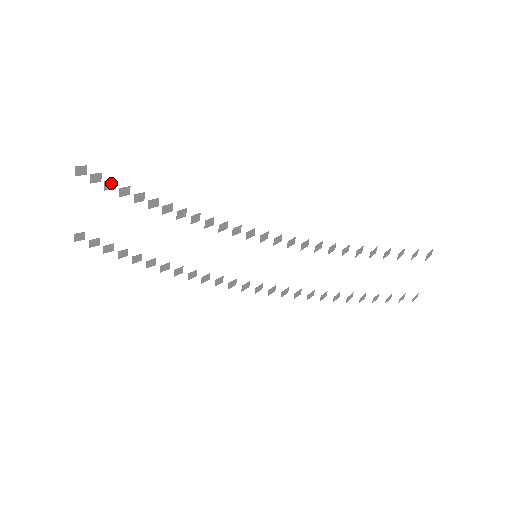
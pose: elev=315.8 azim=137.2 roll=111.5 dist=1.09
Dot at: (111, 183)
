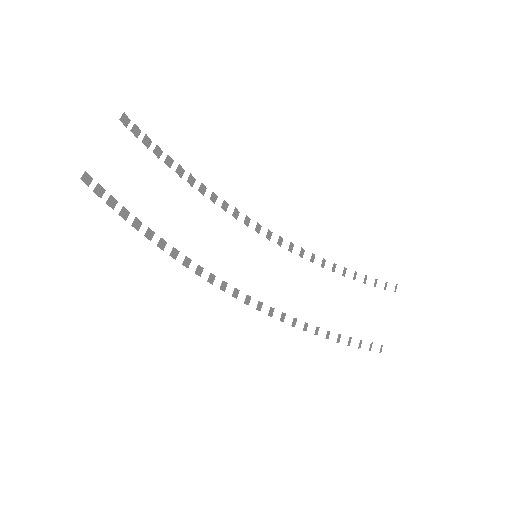
Dot at: (148, 141)
